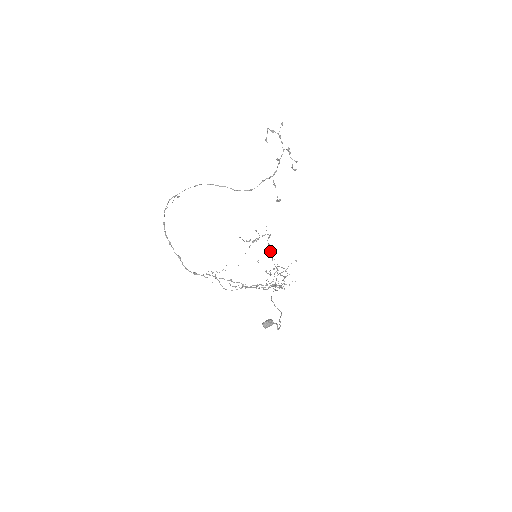
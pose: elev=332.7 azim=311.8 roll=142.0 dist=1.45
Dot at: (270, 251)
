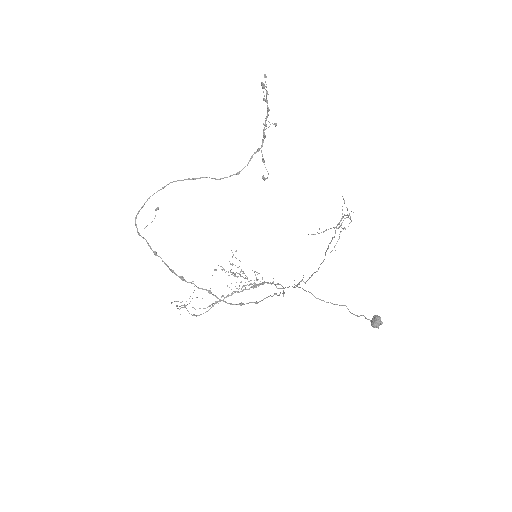
Dot at: (334, 237)
